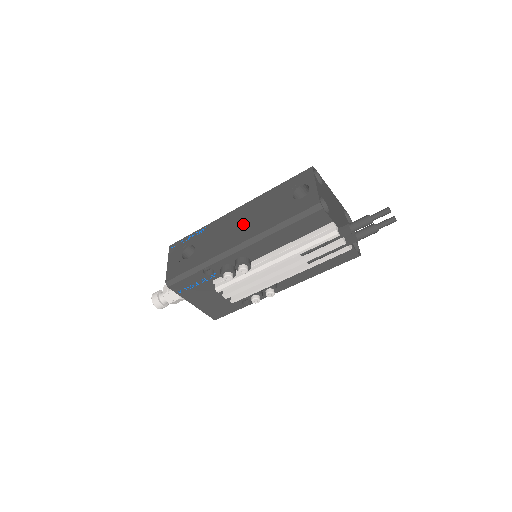
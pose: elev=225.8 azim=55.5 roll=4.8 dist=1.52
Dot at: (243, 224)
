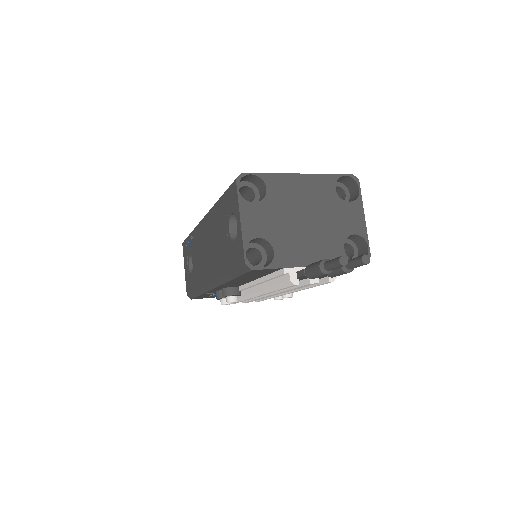
Dot at: (208, 251)
